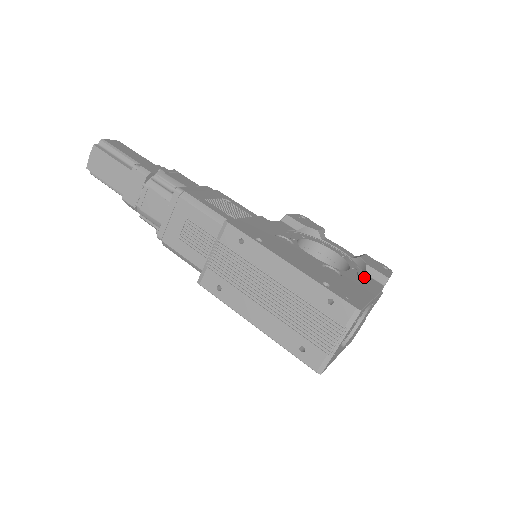
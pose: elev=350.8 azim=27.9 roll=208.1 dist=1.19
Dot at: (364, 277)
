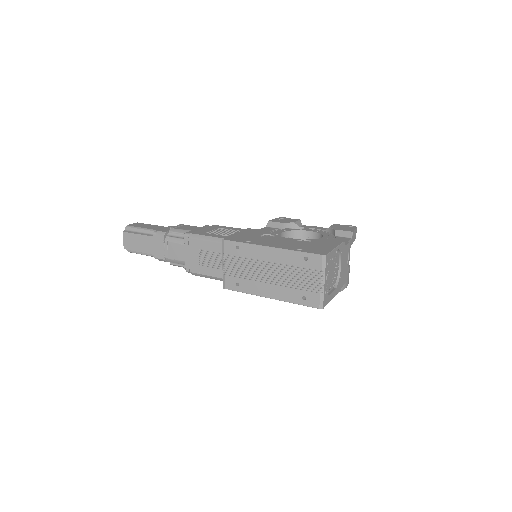
Dot at: (335, 238)
